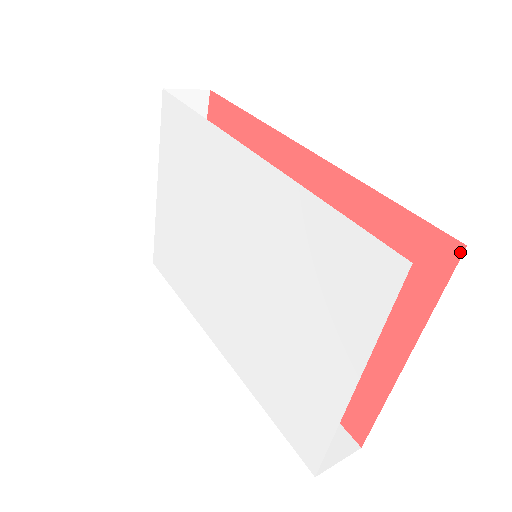
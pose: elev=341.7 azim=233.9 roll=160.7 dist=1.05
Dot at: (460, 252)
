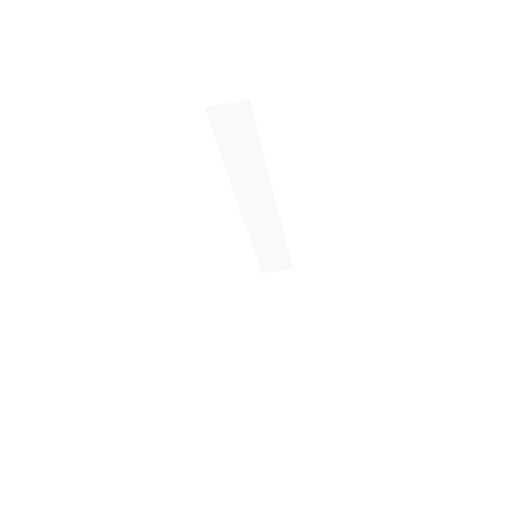
Dot at: (250, 103)
